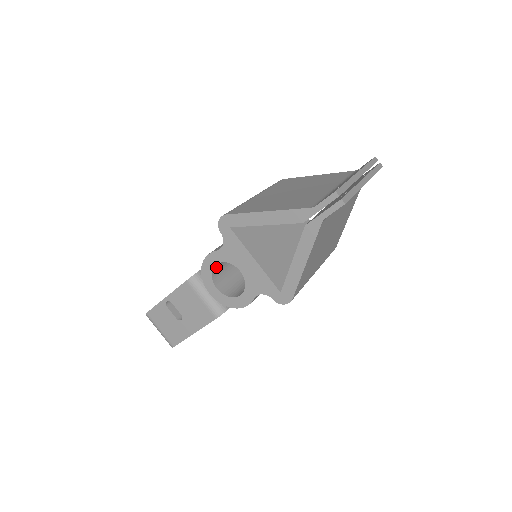
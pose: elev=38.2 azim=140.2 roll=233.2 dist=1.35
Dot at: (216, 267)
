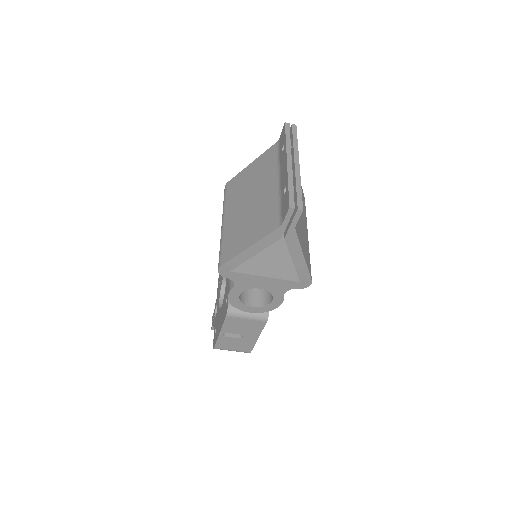
Dot at: occluded
